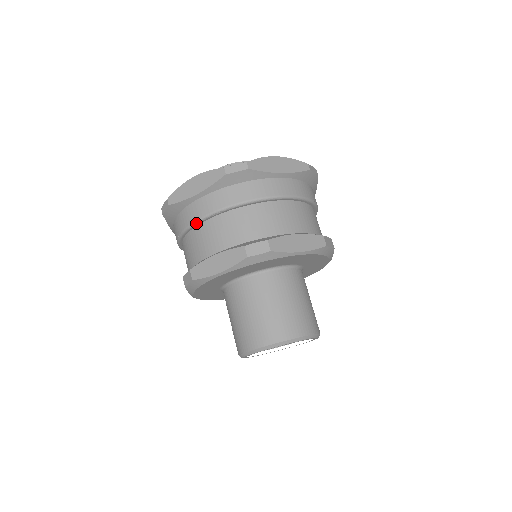
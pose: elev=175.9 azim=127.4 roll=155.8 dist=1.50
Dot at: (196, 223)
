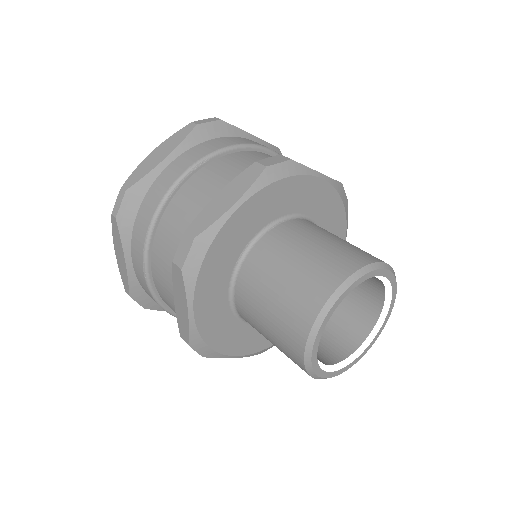
Dot at: (173, 188)
